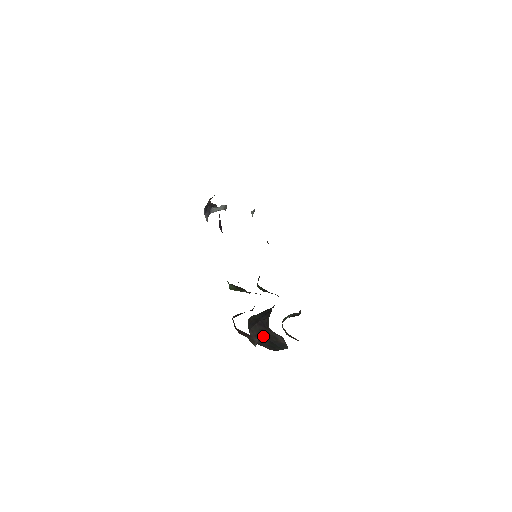
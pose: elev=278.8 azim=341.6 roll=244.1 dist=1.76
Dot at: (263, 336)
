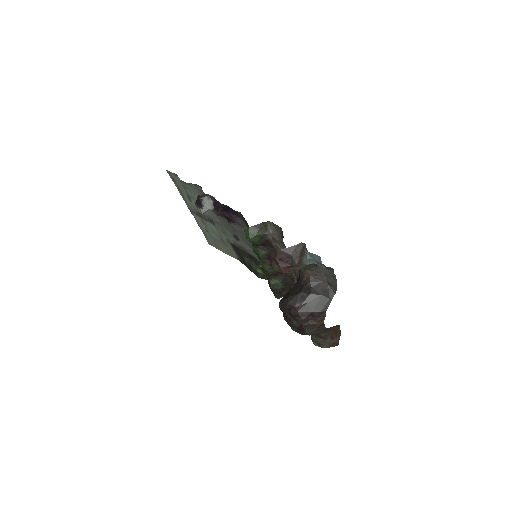
Dot at: (304, 294)
